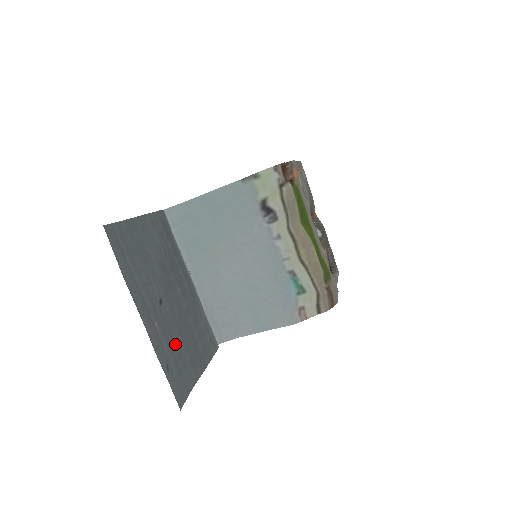
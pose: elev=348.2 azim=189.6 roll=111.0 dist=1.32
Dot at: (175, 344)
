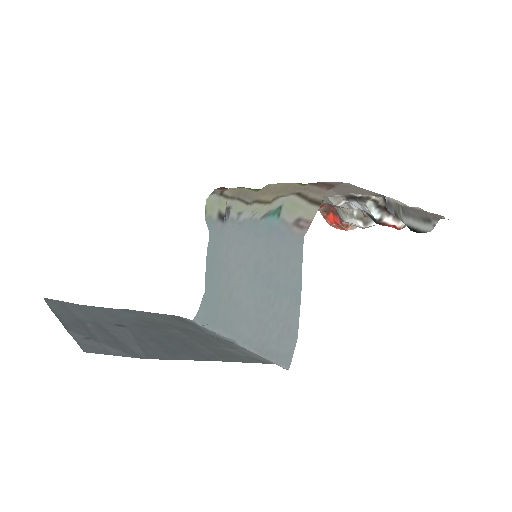
Dot at: (130, 340)
